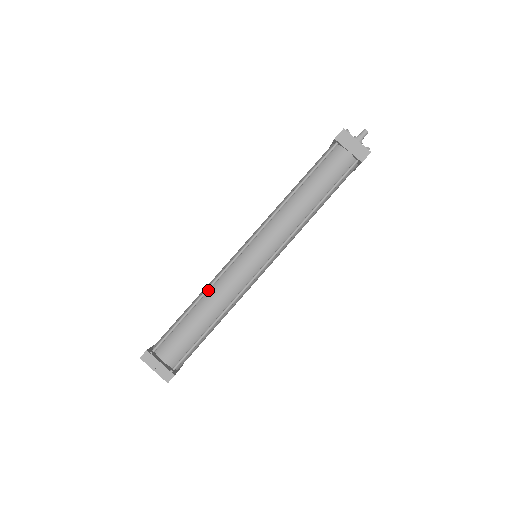
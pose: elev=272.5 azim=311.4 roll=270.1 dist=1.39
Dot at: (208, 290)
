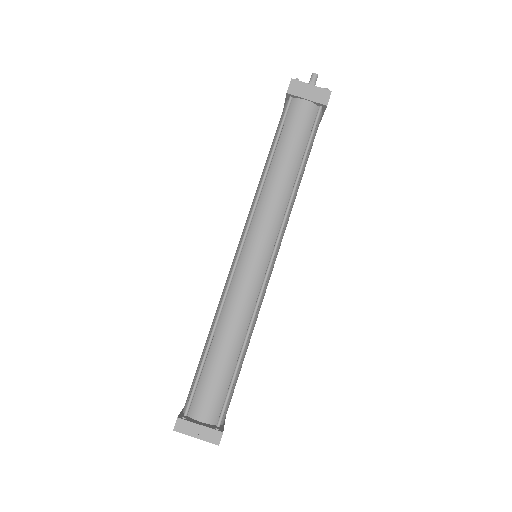
Dot at: (219, 316)
